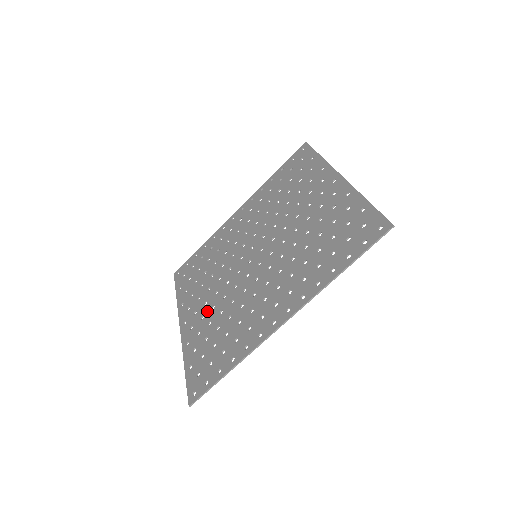
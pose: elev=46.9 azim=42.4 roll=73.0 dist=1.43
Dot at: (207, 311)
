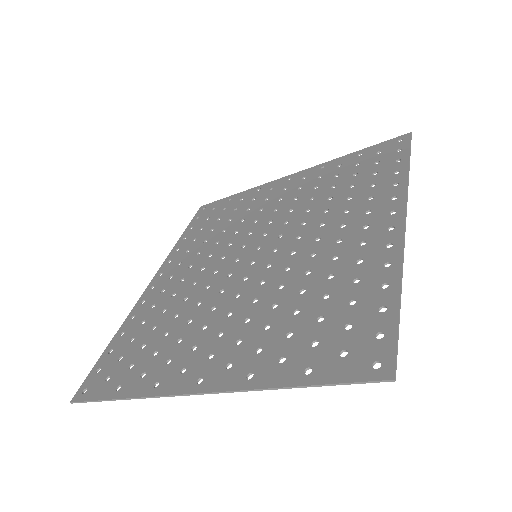
Dot at: (239, 331)
